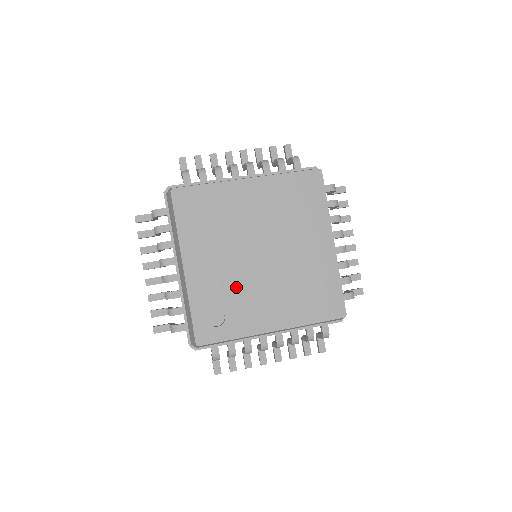
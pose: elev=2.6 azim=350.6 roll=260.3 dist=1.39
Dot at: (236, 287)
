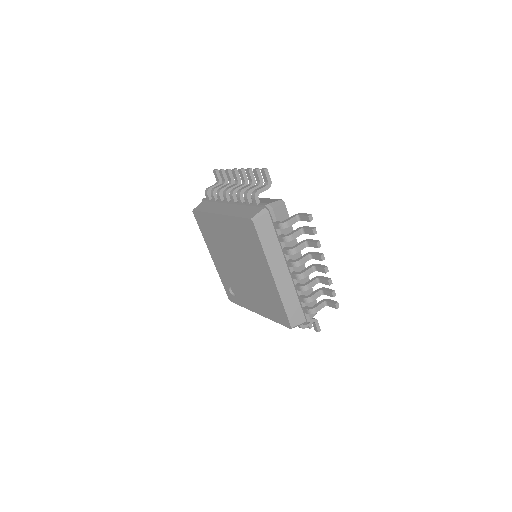
Dot at: (234, 280)
